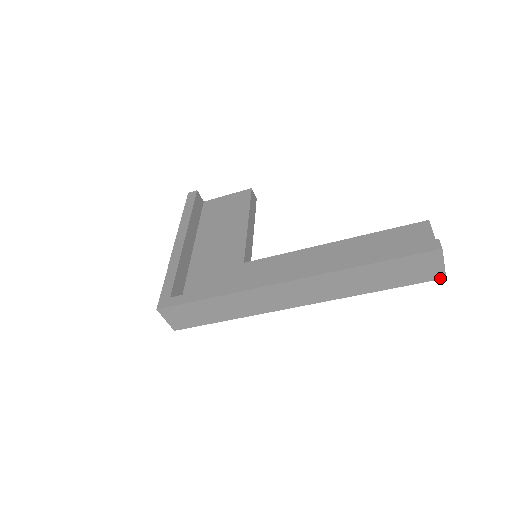
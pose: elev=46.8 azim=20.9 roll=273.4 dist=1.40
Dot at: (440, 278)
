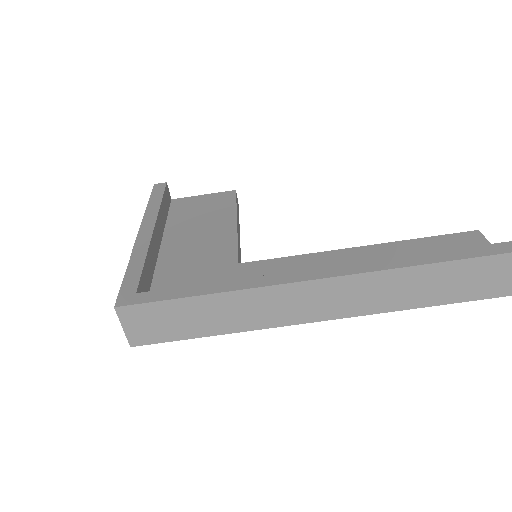
Dot at: (508, 294)
